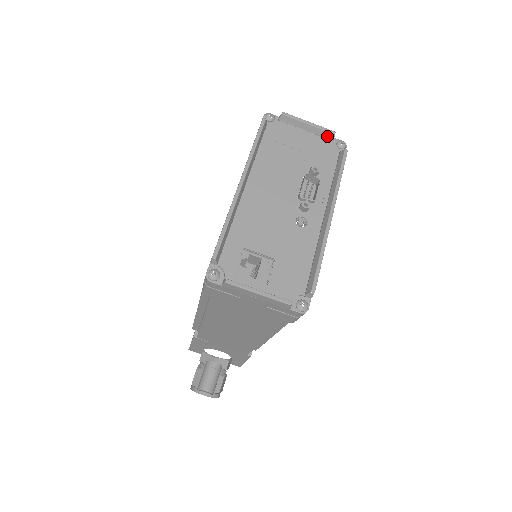
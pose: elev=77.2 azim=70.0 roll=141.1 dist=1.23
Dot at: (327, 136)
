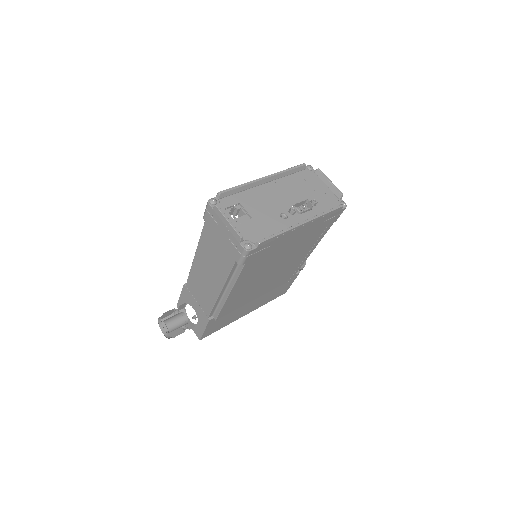
Dot at: (337, 194)
